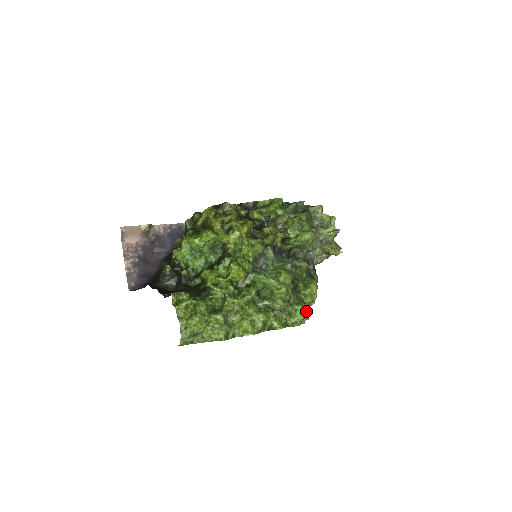
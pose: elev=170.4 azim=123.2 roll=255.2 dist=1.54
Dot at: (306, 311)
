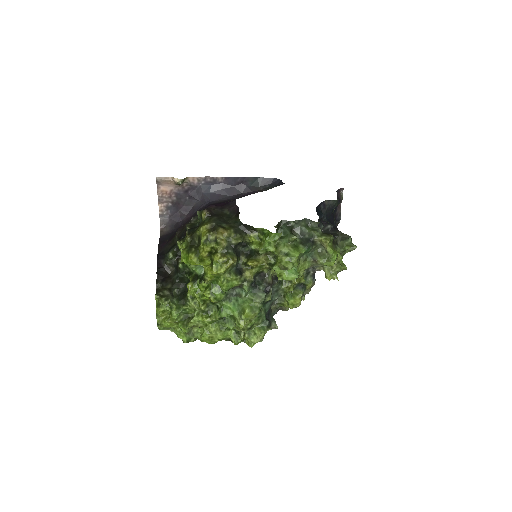
Dot at: occluded
